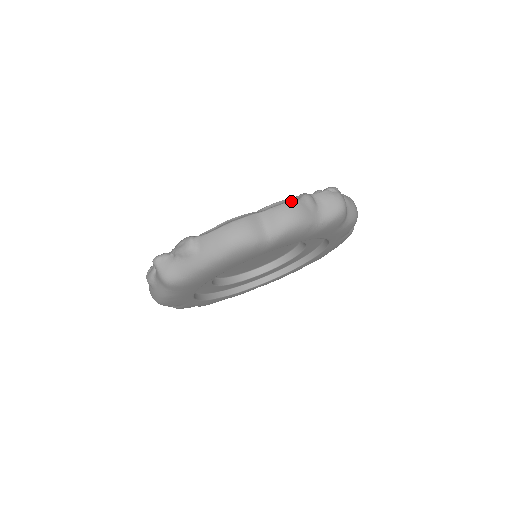
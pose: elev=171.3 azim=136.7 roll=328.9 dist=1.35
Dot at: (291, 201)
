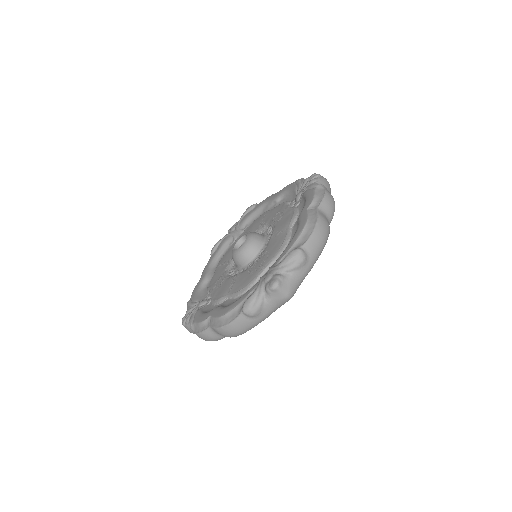
Dot at: (326, 192)
